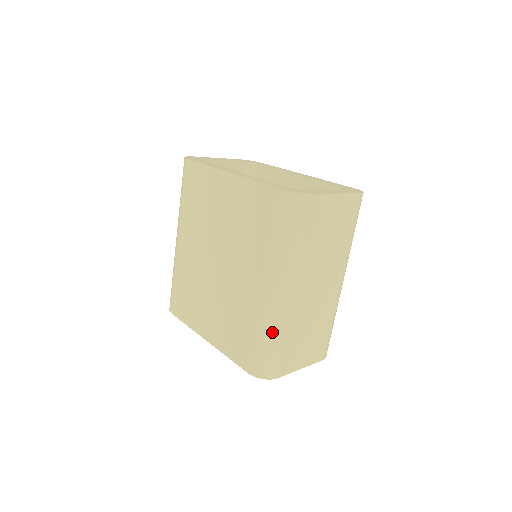
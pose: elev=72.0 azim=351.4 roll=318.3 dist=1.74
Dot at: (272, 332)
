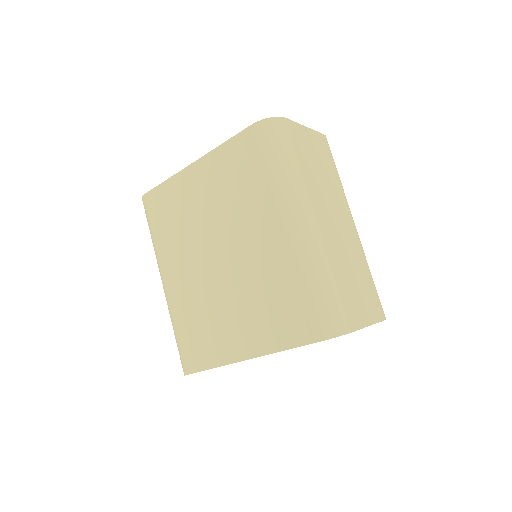
Dot at: (318, 271)
